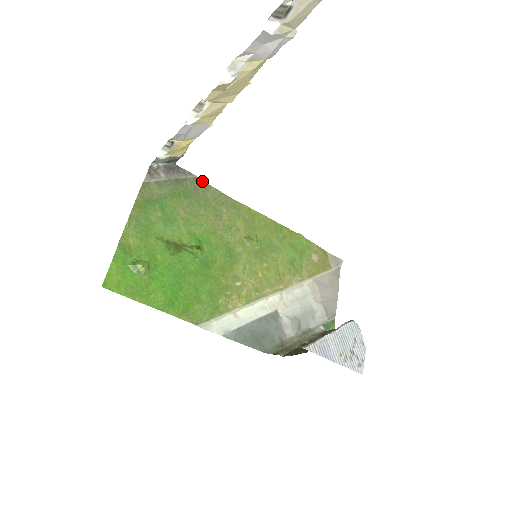
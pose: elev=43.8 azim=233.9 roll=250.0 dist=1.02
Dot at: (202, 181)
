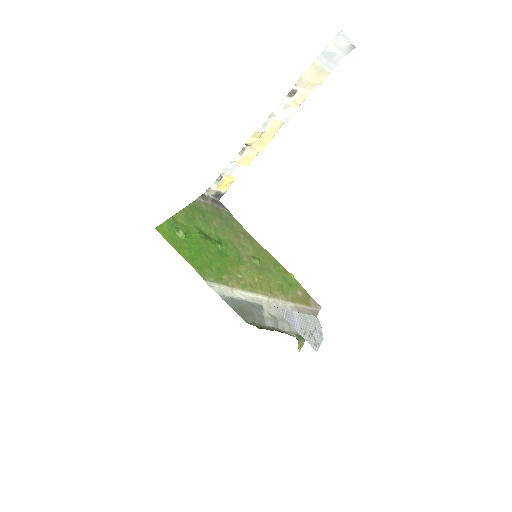
Dot at: occluded
